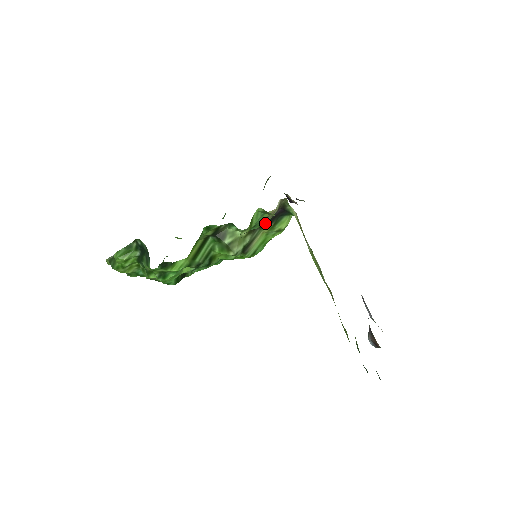
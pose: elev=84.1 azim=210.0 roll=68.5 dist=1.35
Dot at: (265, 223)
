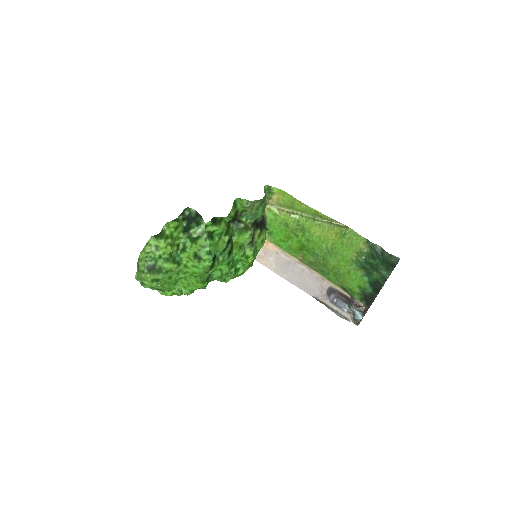
Dot at: (257, 225)
